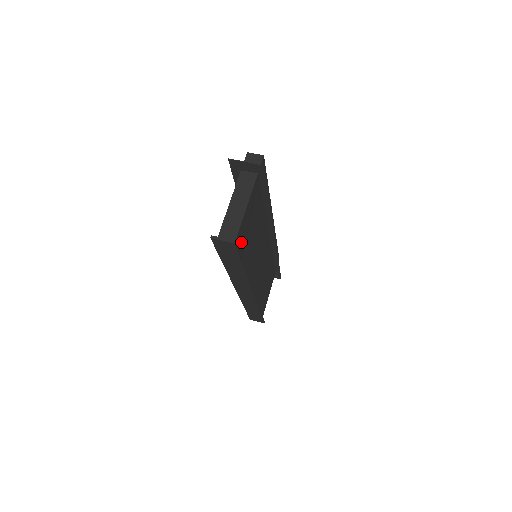
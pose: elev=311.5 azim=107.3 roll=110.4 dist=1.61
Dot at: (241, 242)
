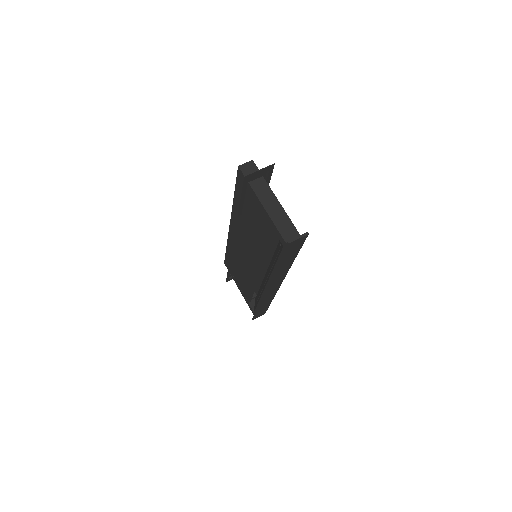
Dot at: occluded
